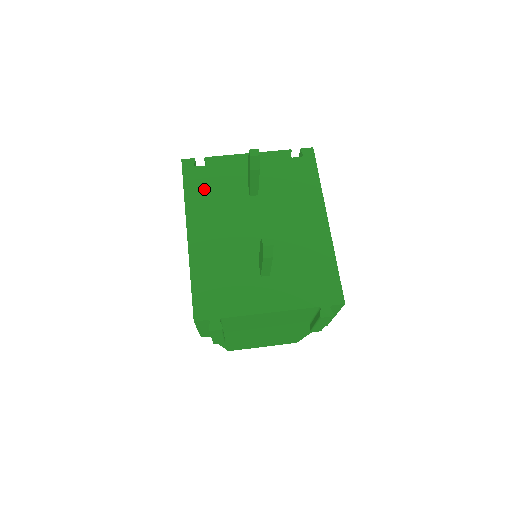
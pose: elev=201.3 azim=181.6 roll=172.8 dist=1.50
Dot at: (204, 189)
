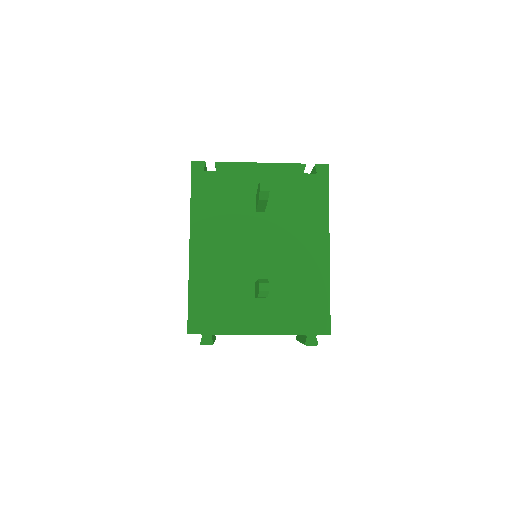
Dot at: (211, 198)
